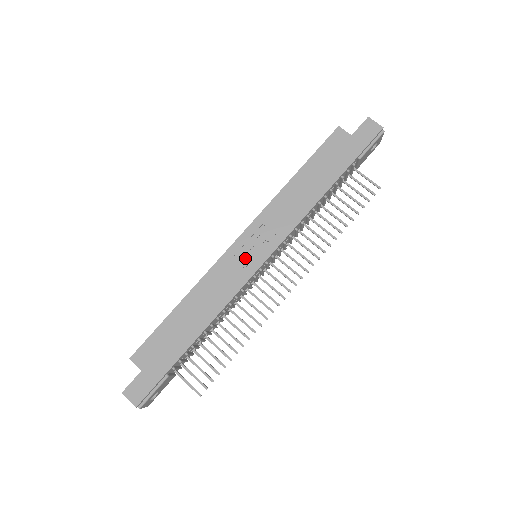
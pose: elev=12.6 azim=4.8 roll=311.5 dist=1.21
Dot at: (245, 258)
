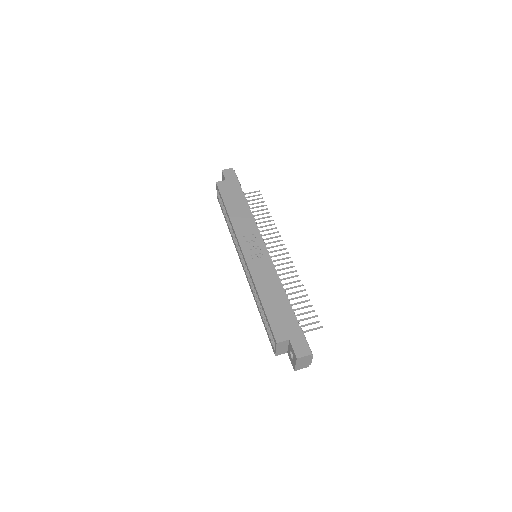
Dot at: (257, 254)
